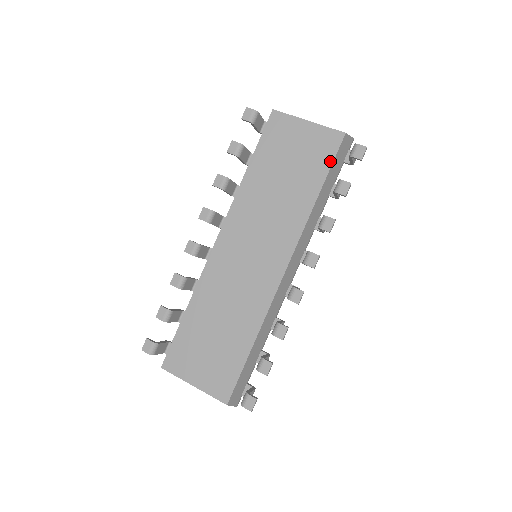
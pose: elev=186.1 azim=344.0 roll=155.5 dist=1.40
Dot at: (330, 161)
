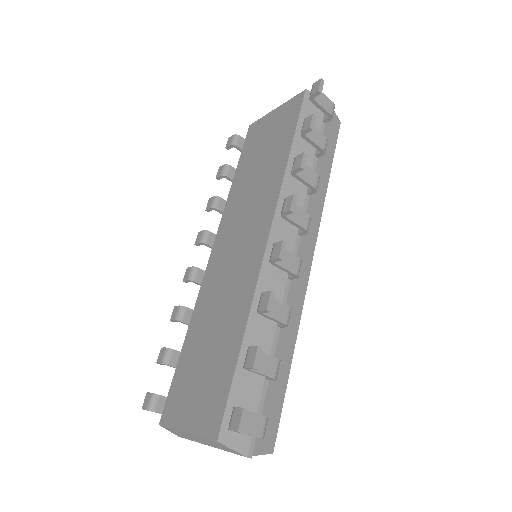
Dot at: (296, 118)
